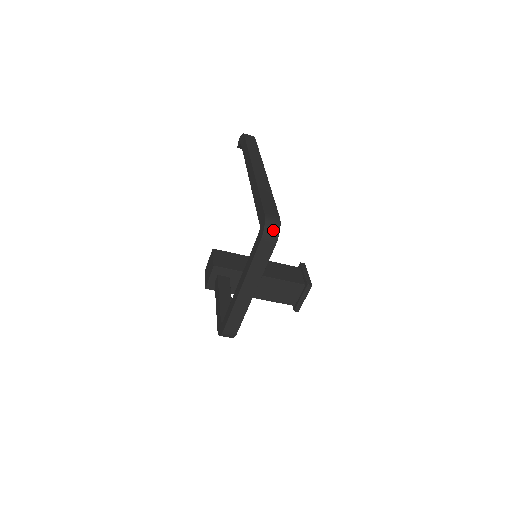
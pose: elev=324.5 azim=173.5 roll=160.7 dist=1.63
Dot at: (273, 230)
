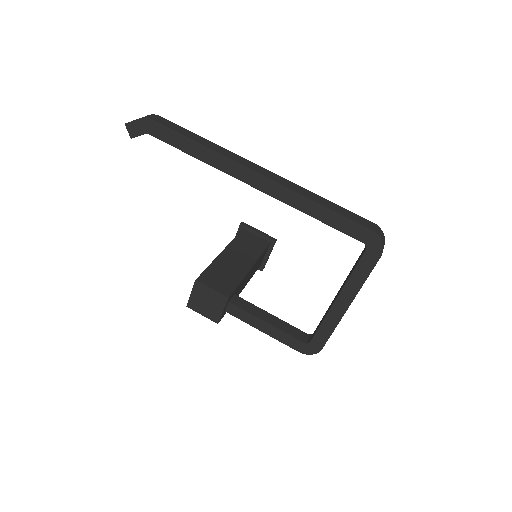
Dot at: (384, 240)
